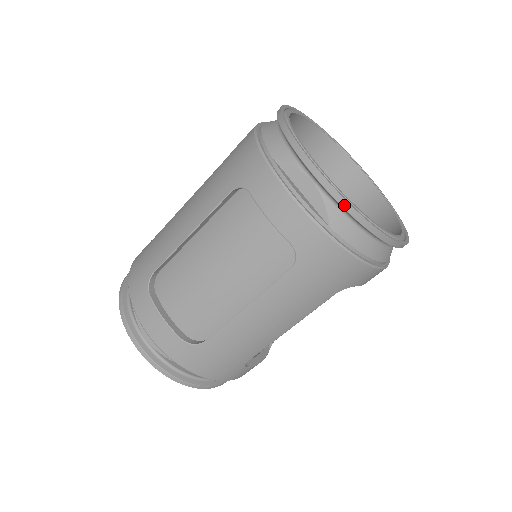
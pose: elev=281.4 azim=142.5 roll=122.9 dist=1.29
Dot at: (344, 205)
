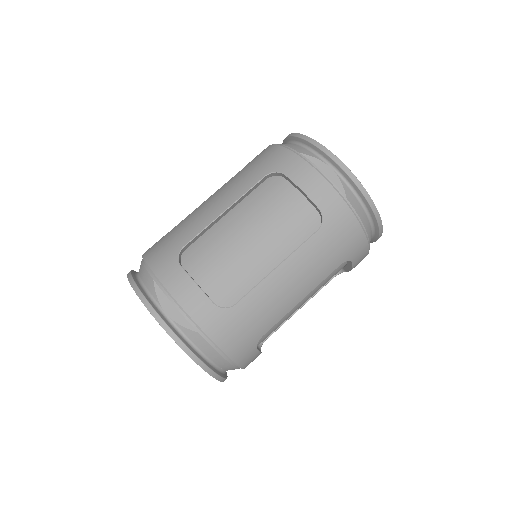
Dot at: (356, 183)
